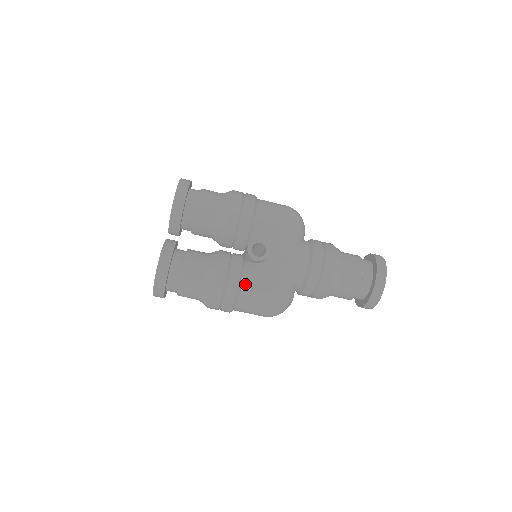
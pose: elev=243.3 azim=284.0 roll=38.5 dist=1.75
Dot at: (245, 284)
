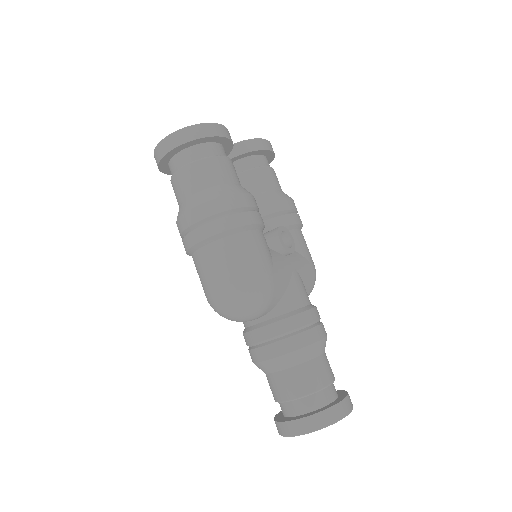
Dot at: (256, 234)
